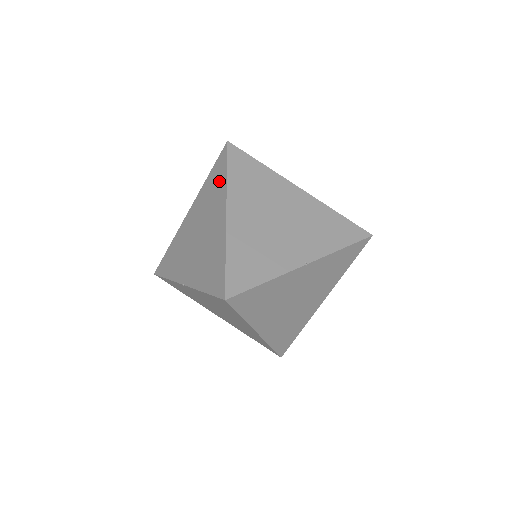
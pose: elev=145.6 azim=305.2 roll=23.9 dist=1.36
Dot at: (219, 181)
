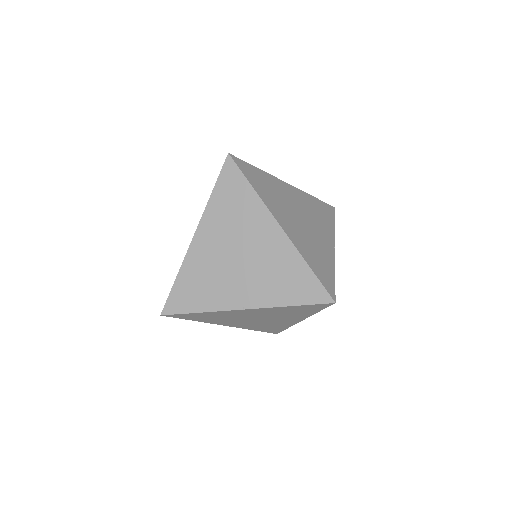
Dot at: (243, 197)
